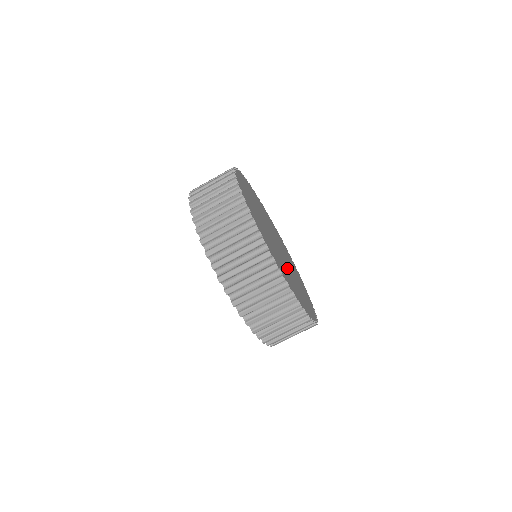
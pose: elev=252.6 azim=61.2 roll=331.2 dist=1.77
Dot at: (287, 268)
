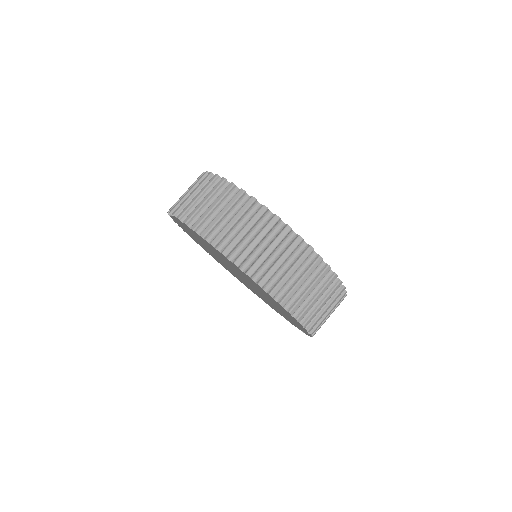
Dot at: occluded
